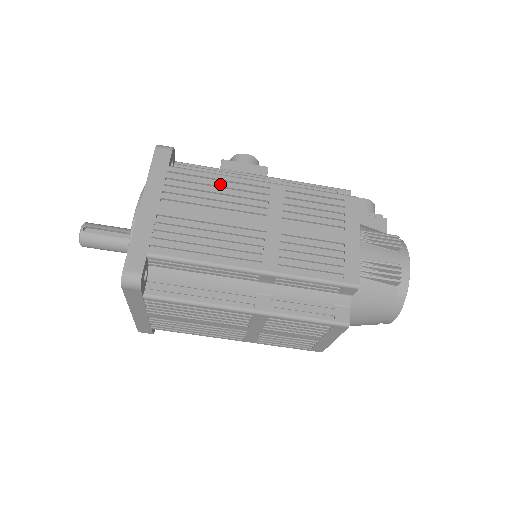
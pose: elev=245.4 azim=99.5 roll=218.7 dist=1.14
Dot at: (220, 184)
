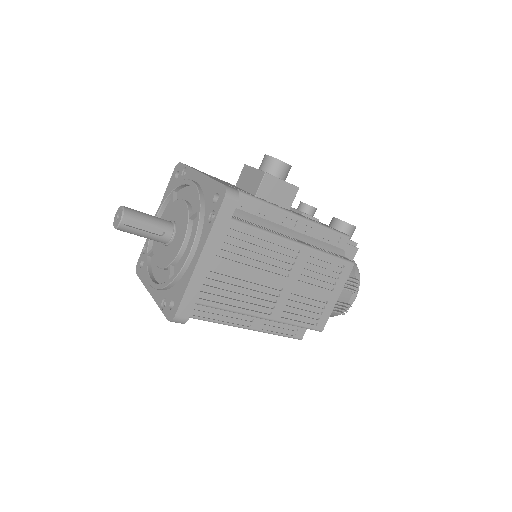
Dot at: (266, 243)
